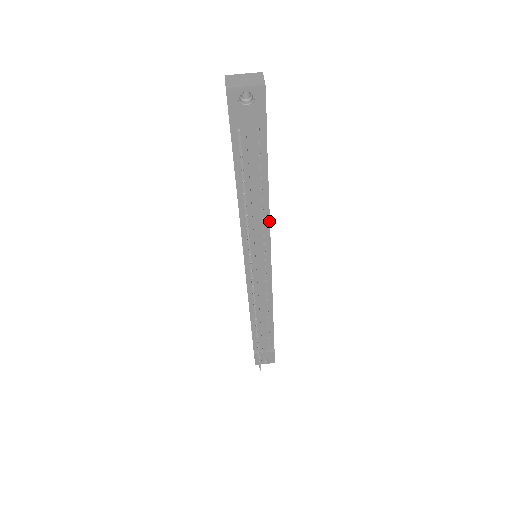
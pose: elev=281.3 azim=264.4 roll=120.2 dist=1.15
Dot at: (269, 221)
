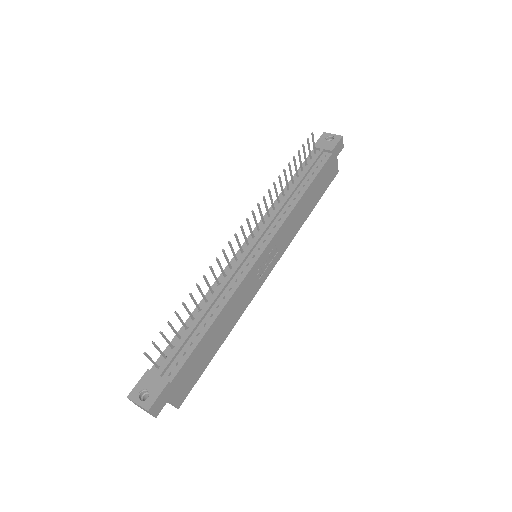
Dot at: (292, 210)
